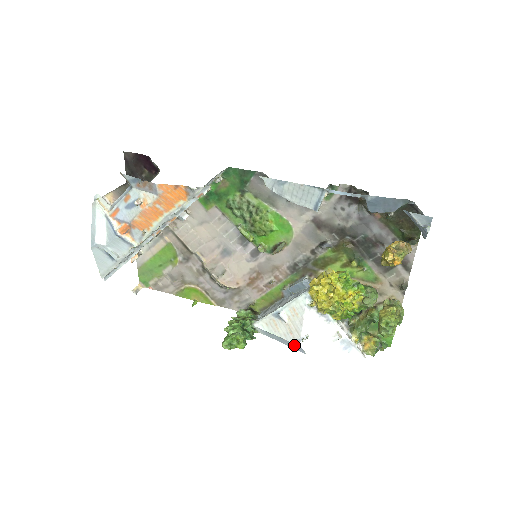
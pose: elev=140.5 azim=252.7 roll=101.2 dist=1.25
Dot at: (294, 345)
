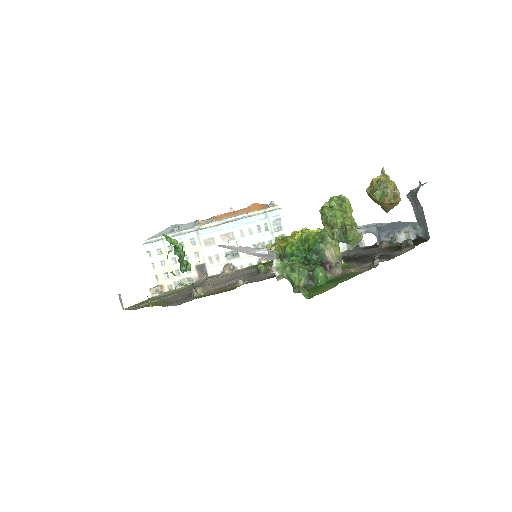
Dot at: occluded
